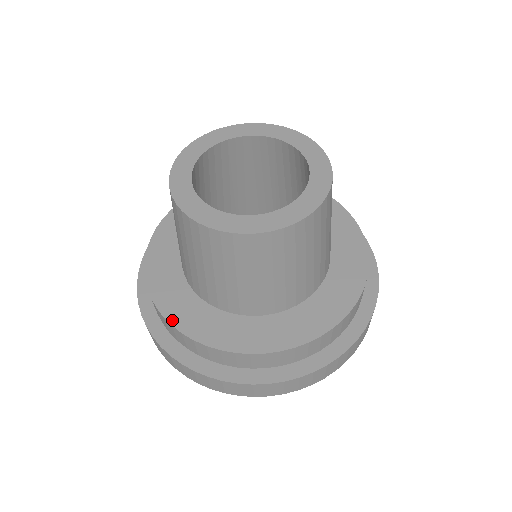
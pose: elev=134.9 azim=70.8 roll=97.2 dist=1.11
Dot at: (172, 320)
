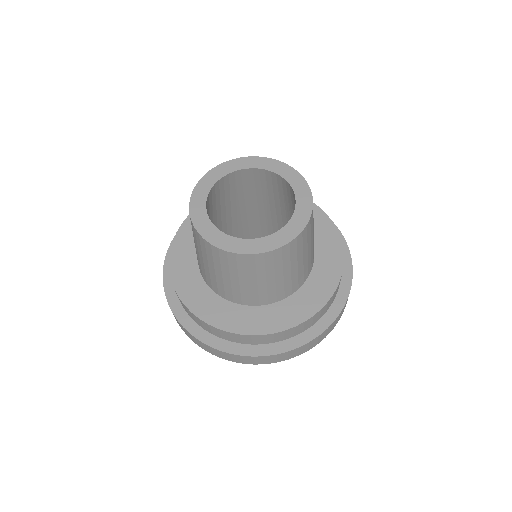
Dot at: (199, 315)
